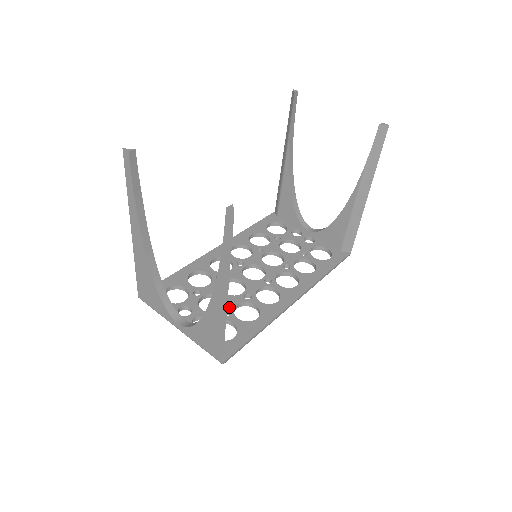
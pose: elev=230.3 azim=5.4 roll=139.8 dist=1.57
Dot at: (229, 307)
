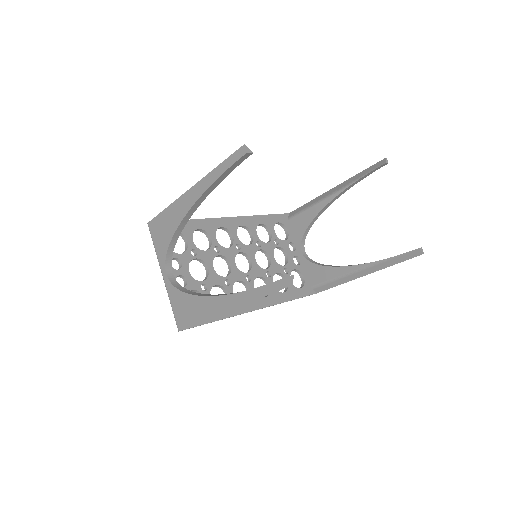
Dot at: (210, 283)
